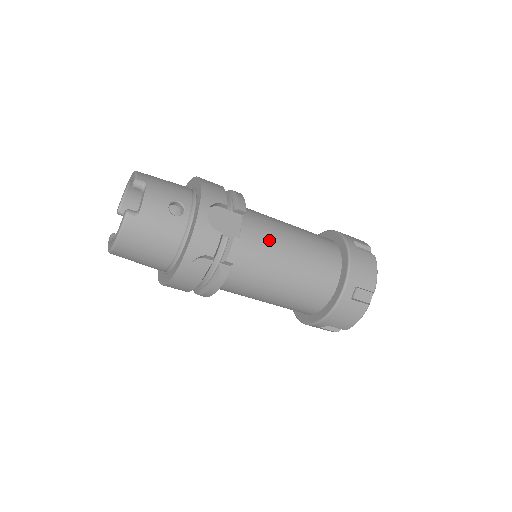
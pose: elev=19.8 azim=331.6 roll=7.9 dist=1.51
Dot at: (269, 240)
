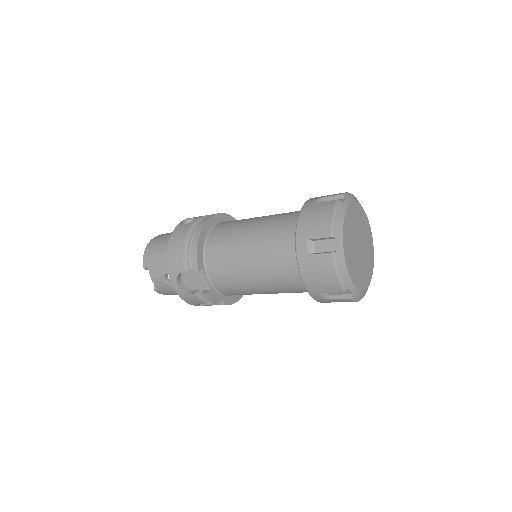
Dot at: (231, 276)
